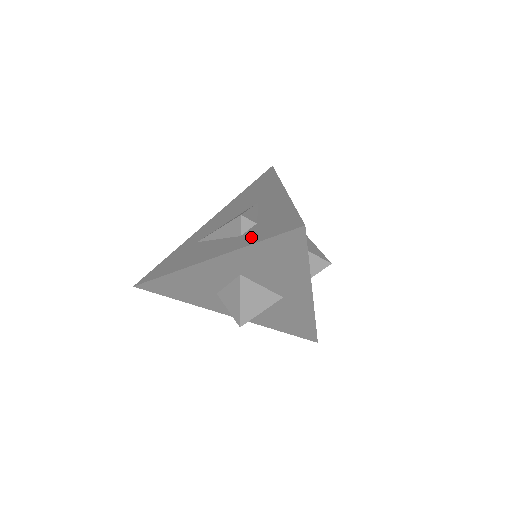
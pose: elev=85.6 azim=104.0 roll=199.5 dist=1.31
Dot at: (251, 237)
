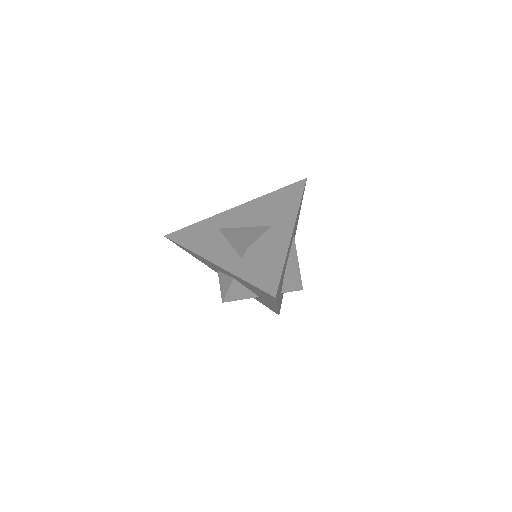
Dot at: (246, 270)
